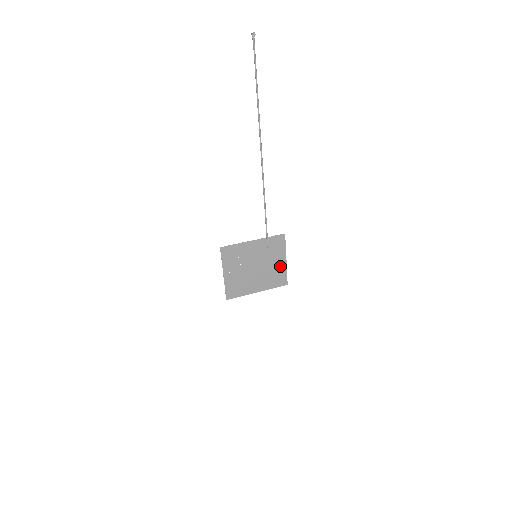
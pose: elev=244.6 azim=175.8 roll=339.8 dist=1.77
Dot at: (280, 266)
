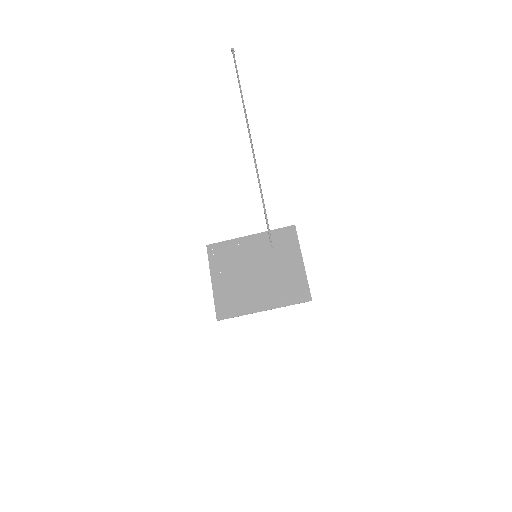
Dot at: (295, 271)
